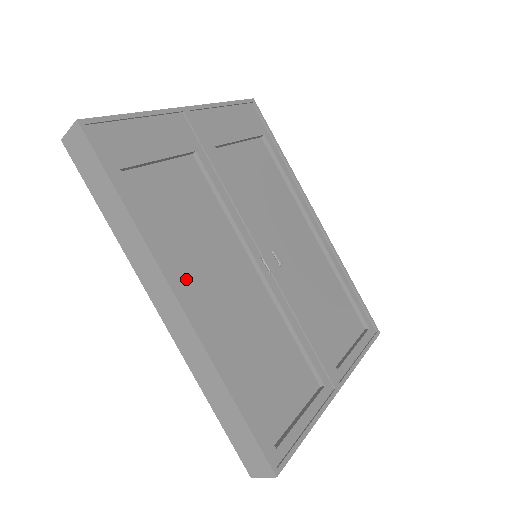
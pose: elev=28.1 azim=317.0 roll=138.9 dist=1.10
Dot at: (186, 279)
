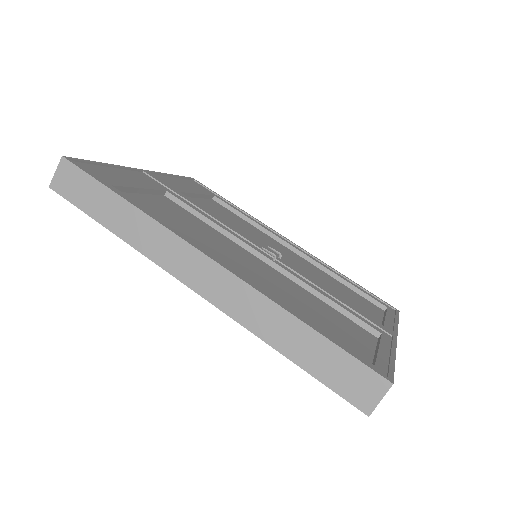
Dot at: occluded
